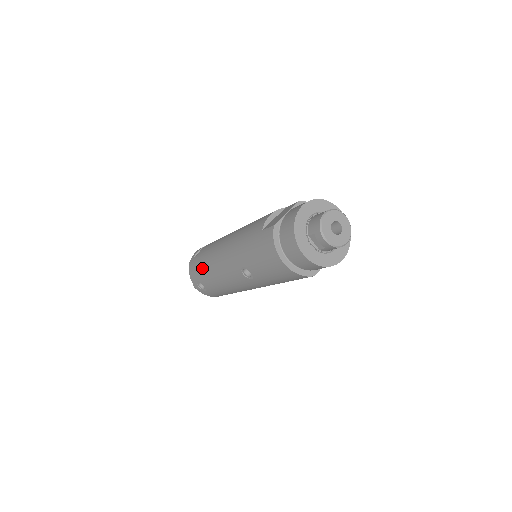
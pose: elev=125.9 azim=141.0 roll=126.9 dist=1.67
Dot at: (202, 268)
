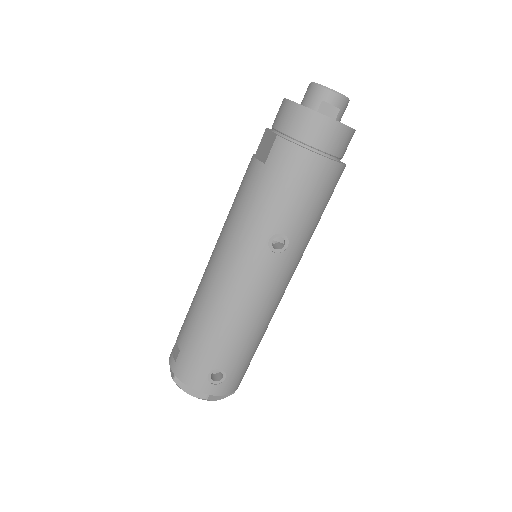
Dot at: (205, 340)
